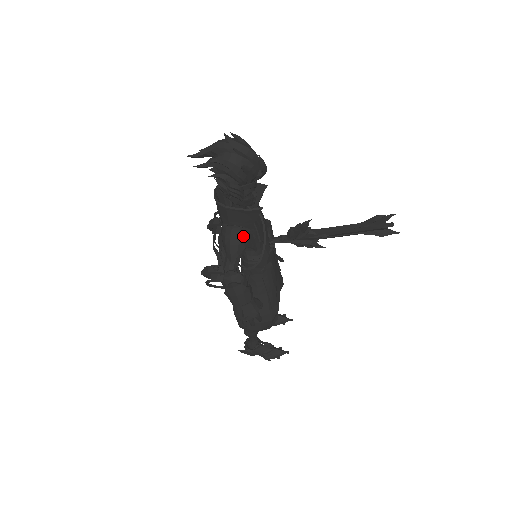
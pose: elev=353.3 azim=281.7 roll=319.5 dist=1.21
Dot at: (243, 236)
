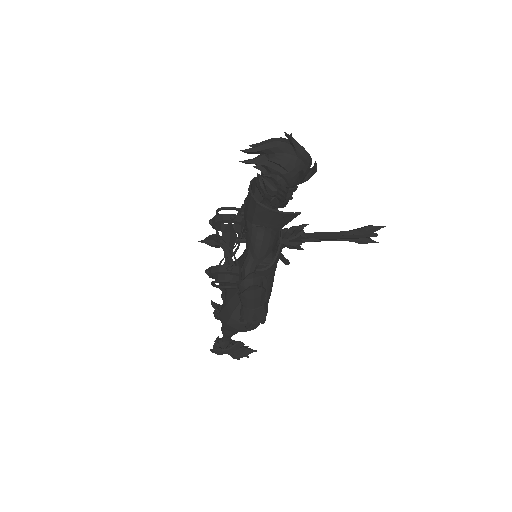
Dot at: (273, 239)
